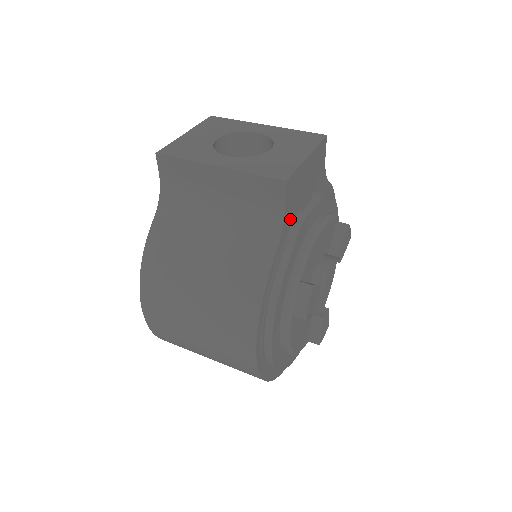
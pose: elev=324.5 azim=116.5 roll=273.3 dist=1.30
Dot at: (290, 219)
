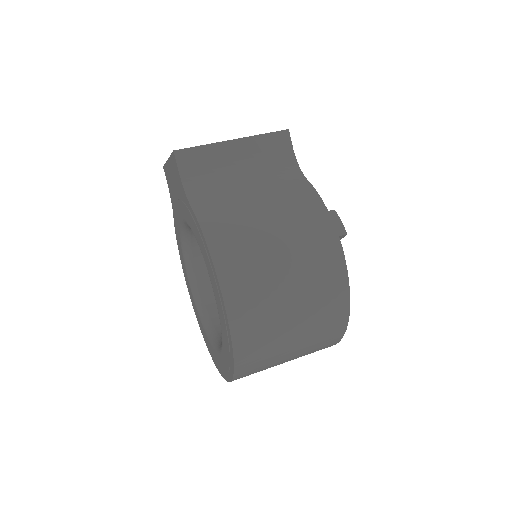
Dot at: occluded
